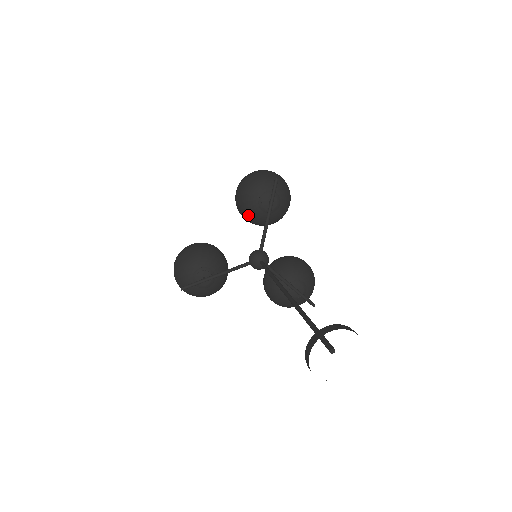
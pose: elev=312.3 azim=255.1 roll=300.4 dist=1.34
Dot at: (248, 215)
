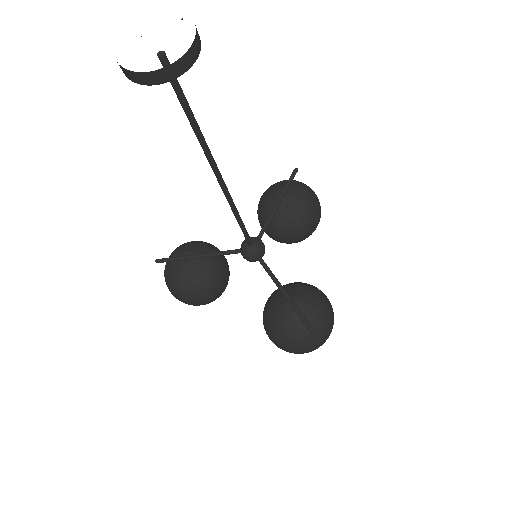
Dot at: (262, 214)
